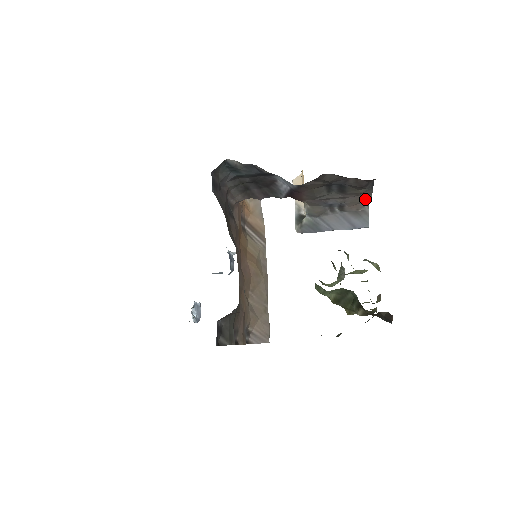
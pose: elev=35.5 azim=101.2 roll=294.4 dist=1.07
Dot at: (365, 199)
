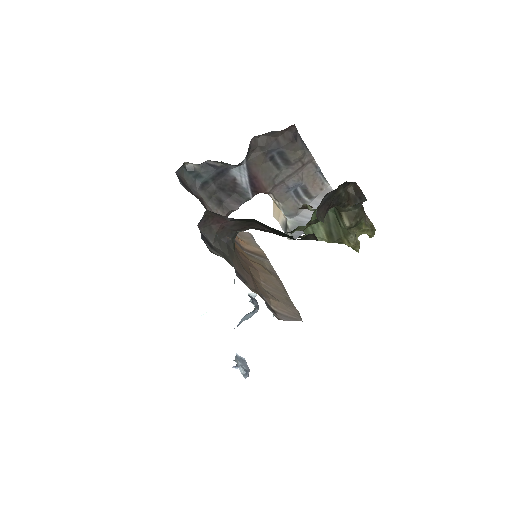
Dot at: (314, 168)
